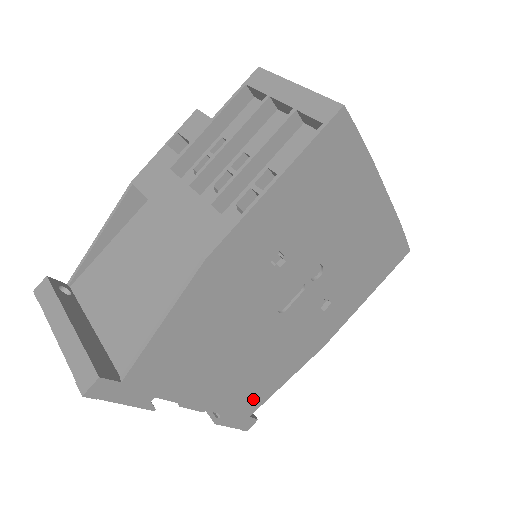
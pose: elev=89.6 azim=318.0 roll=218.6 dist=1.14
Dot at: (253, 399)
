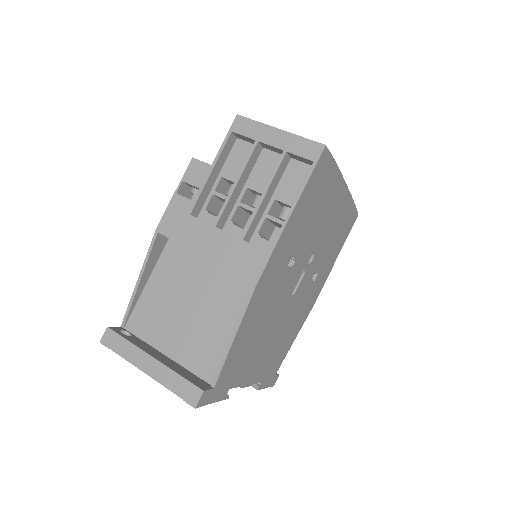
Dot at: (277, 362)
